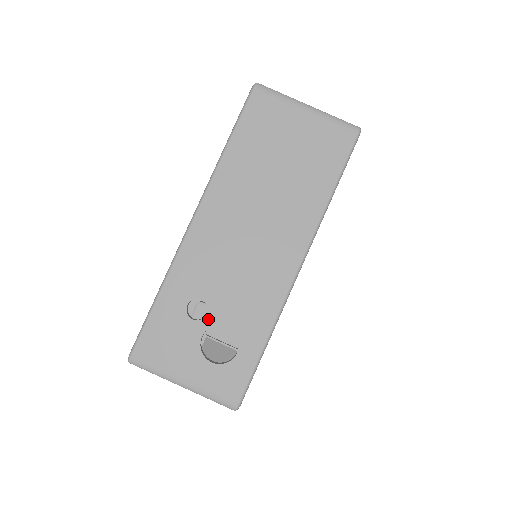
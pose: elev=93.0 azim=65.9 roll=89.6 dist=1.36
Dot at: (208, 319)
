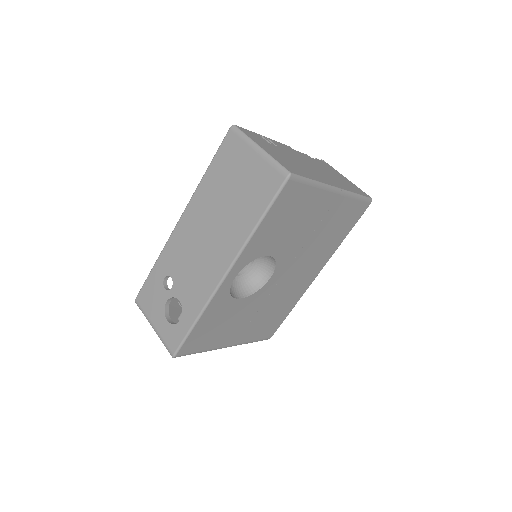
Dot at: (171, 292)
